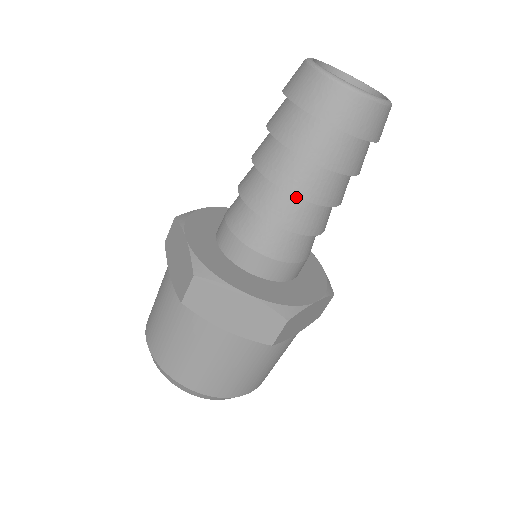
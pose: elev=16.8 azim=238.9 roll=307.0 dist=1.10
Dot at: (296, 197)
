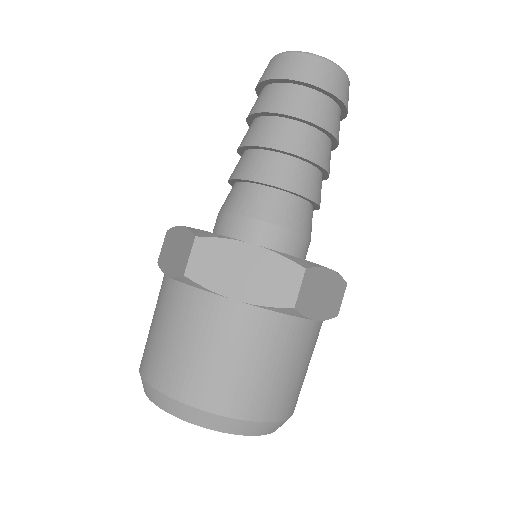
Dot at: (320, 173)
